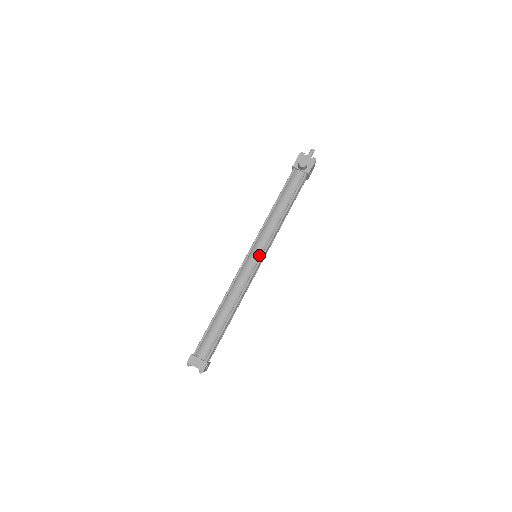
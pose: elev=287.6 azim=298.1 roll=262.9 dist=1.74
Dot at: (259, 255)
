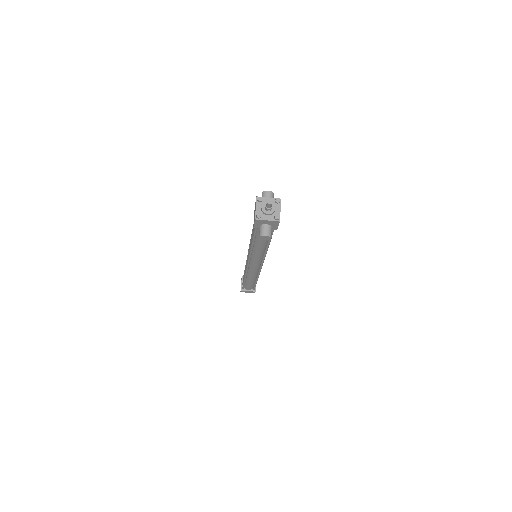
Dot at: (259, 263)
